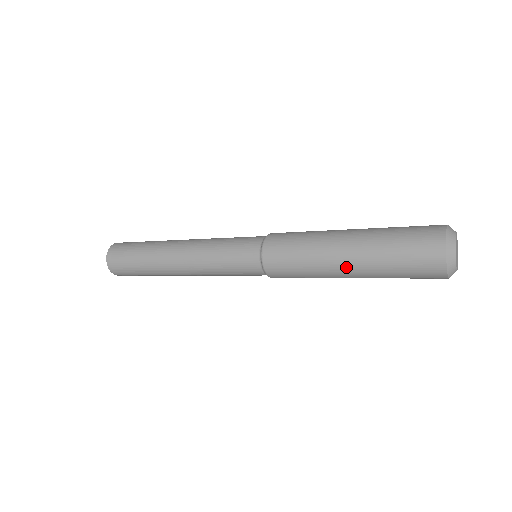
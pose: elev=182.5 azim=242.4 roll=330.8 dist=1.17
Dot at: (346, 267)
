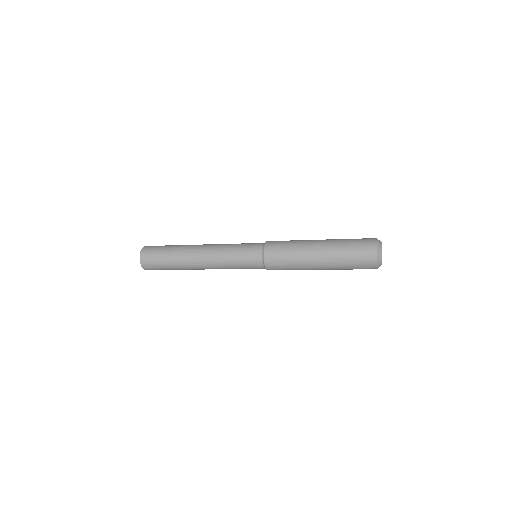
Dot at: (319, 255)
